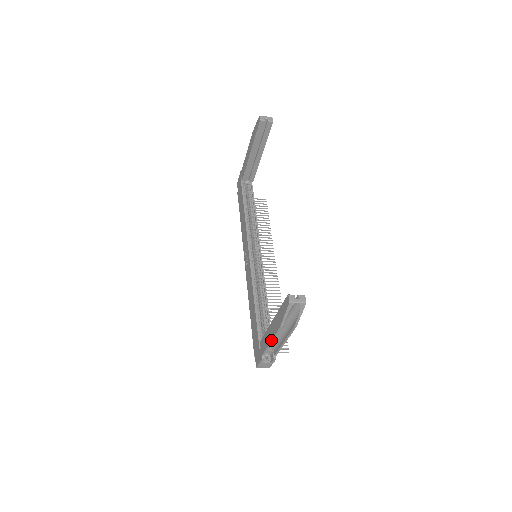
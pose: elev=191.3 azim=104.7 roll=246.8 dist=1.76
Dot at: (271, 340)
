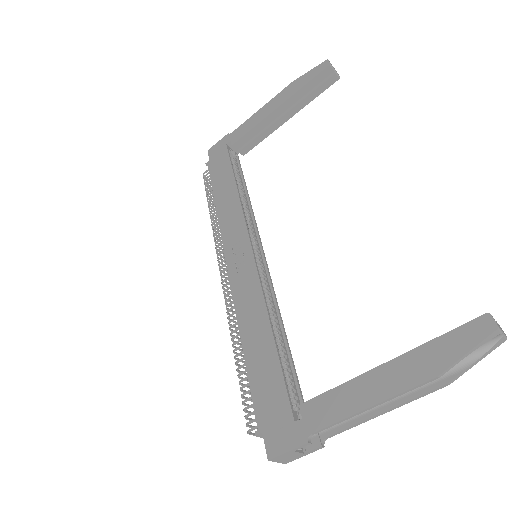
Dot at: (375, 404)
